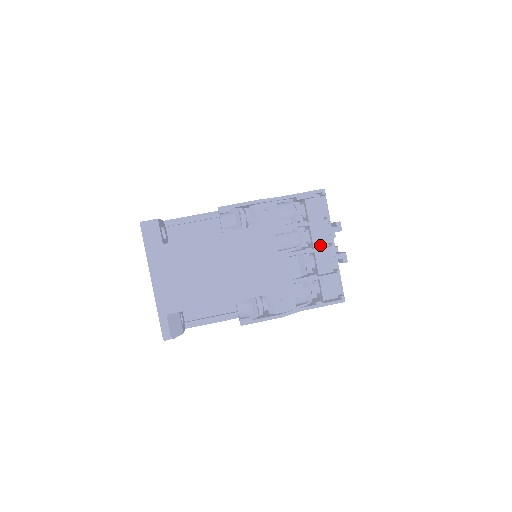
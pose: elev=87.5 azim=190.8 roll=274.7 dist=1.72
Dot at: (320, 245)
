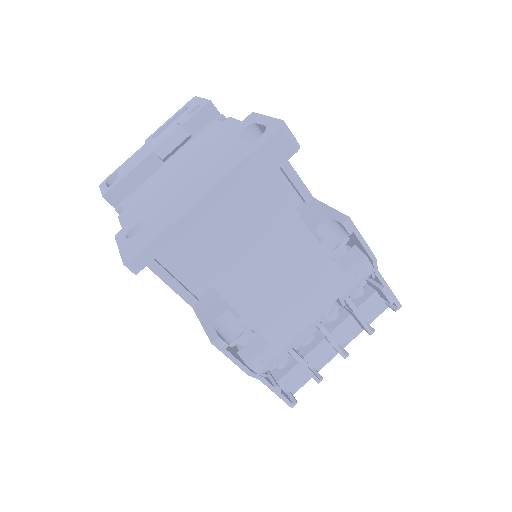
Dot at: occluded
